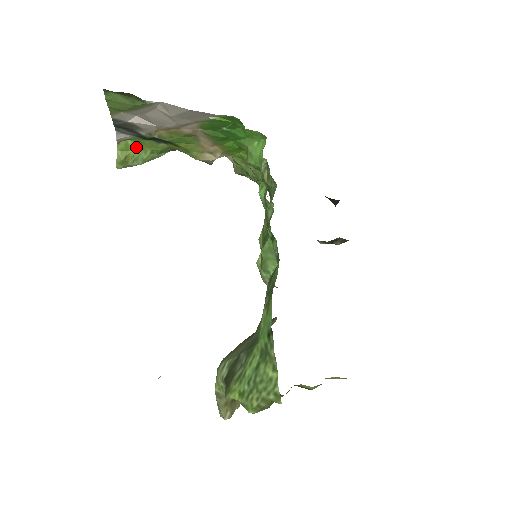
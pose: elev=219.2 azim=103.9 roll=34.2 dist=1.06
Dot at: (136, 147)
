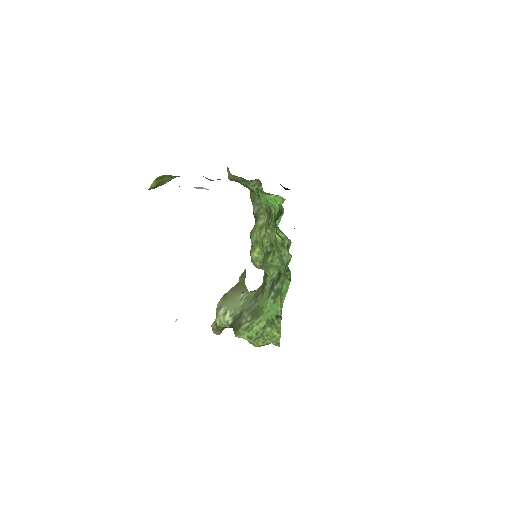
Dot at: (168, 176)
